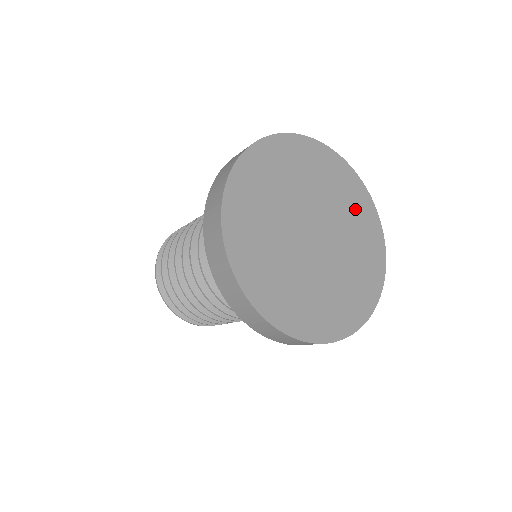
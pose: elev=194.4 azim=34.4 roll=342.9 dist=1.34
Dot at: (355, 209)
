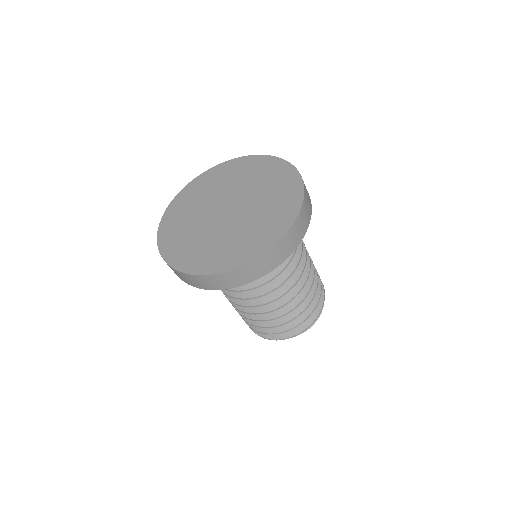
Dot at: (232, 174)
